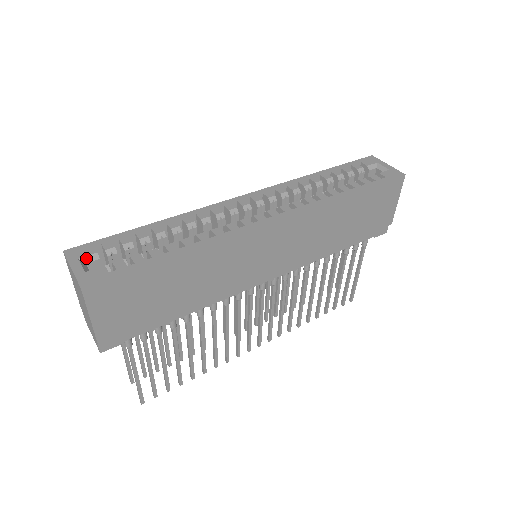
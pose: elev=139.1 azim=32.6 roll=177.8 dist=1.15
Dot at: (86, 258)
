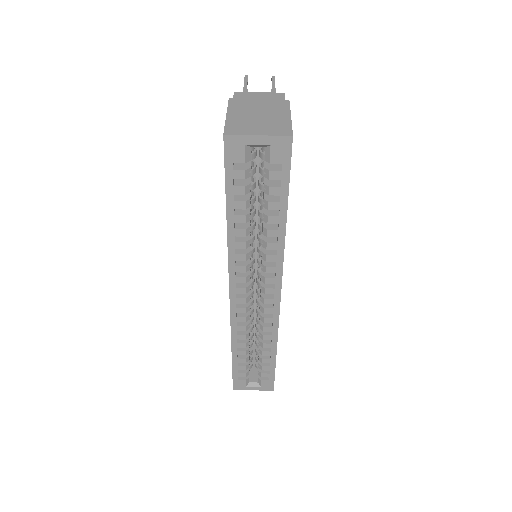
Dot at: (247, 384)
